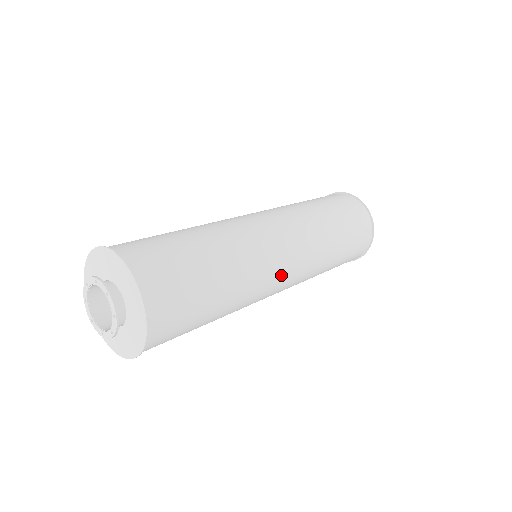
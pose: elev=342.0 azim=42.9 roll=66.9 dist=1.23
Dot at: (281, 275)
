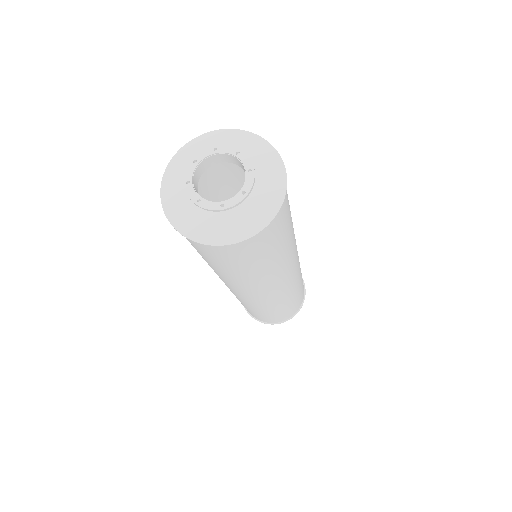
Dot at: occluded
